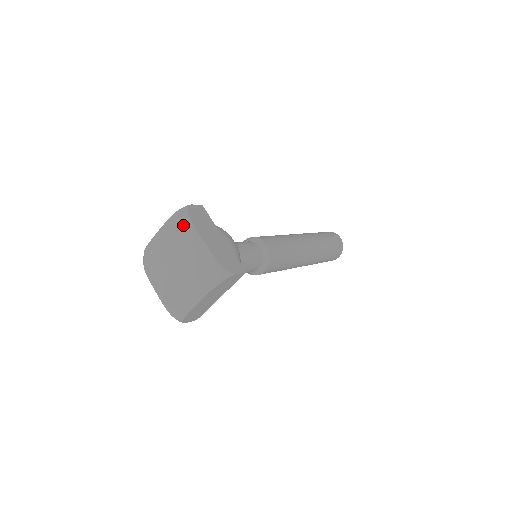
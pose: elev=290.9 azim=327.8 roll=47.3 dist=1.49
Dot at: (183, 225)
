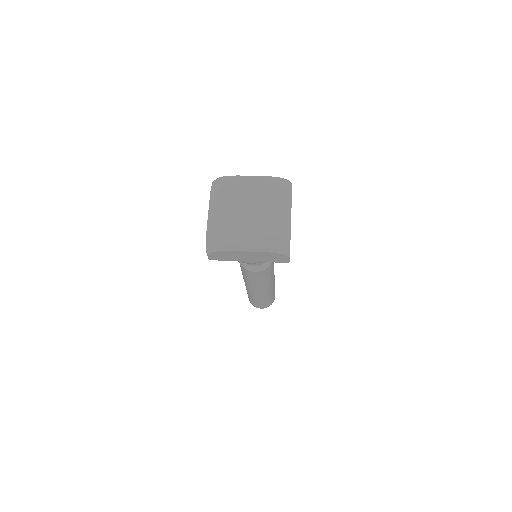
Dot at: (228, 184)
